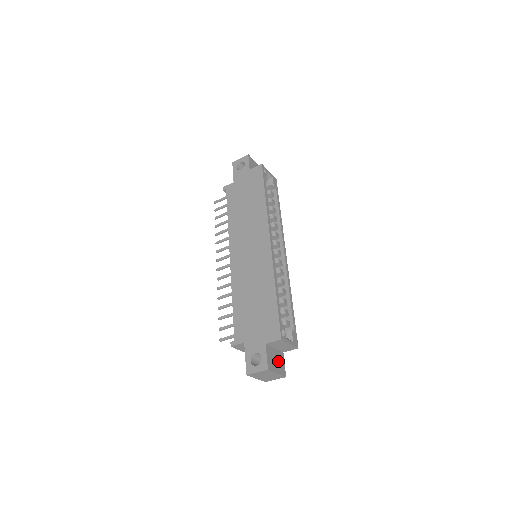
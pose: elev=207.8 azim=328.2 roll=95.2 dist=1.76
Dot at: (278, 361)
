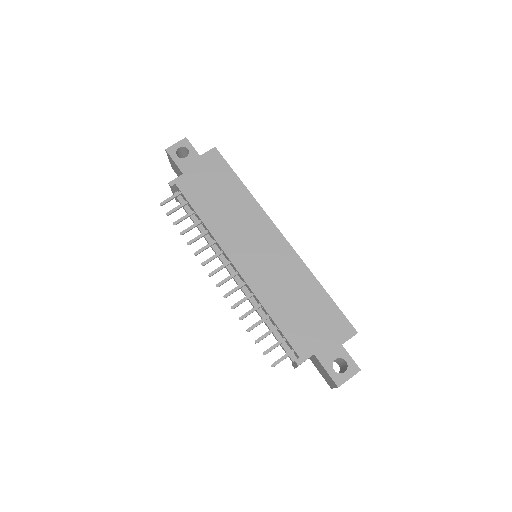
Dot at: occluded
